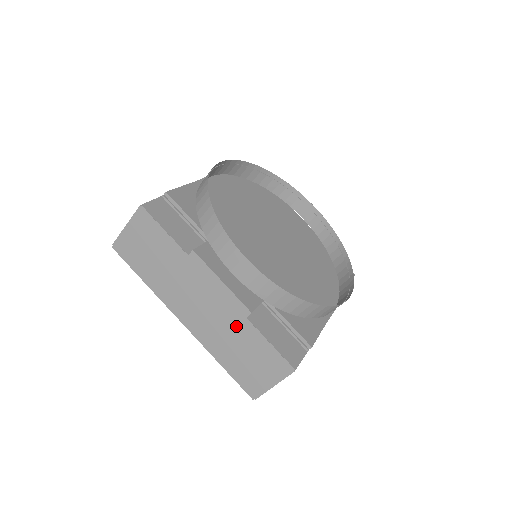
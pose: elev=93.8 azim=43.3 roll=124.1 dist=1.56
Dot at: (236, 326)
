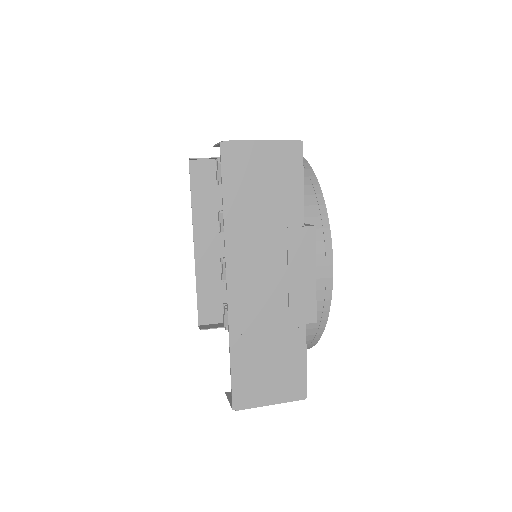
Dot at: (288, 325)
